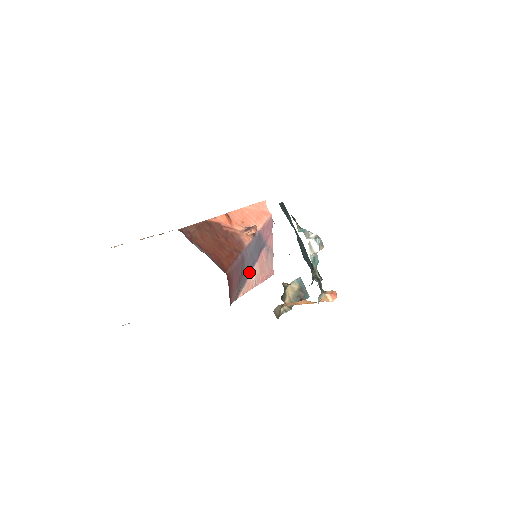
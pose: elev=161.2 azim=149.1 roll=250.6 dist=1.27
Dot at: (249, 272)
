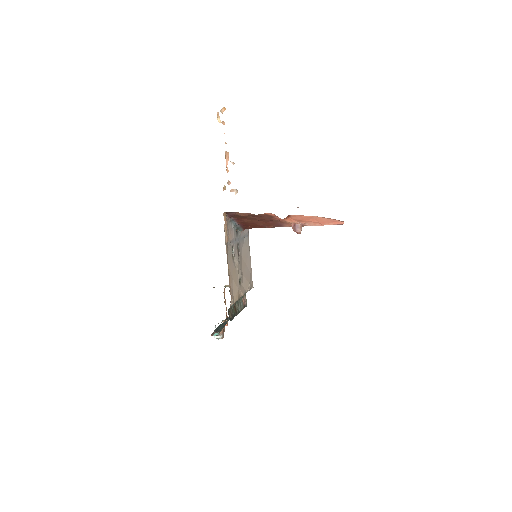
Dot at: occluded
